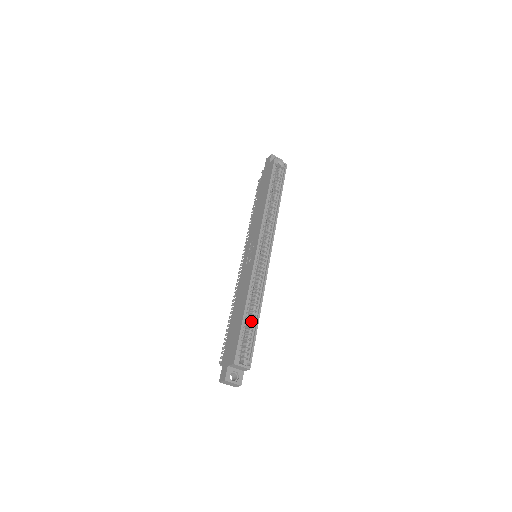
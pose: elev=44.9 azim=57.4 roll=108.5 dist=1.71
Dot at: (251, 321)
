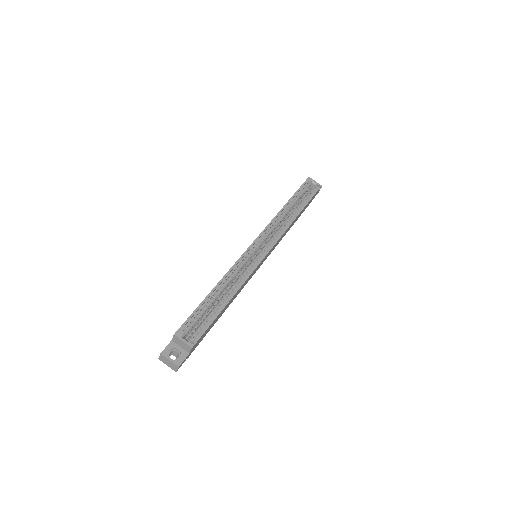
Dot at: (217, 304)
